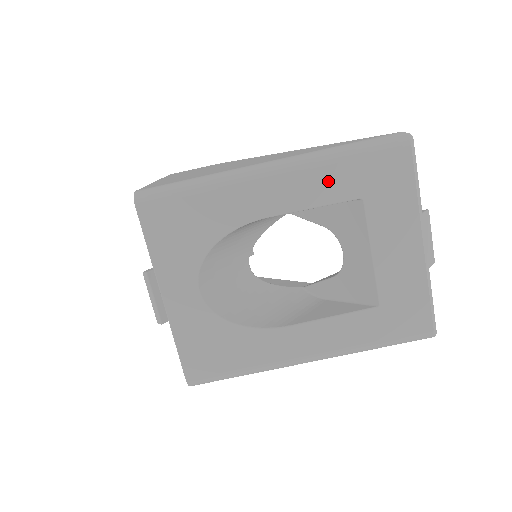
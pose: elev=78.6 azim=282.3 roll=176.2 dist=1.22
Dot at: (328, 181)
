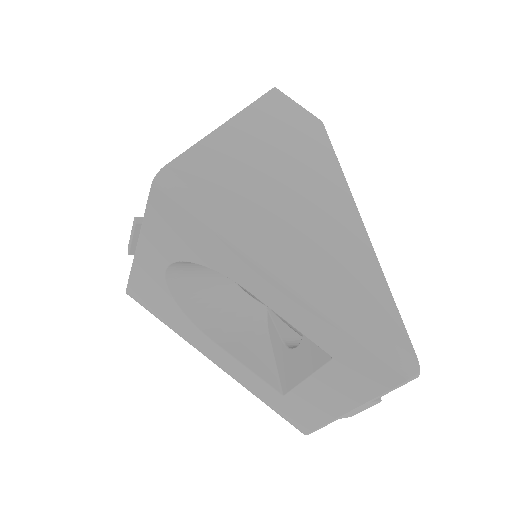
Dot at: (318, 326)
